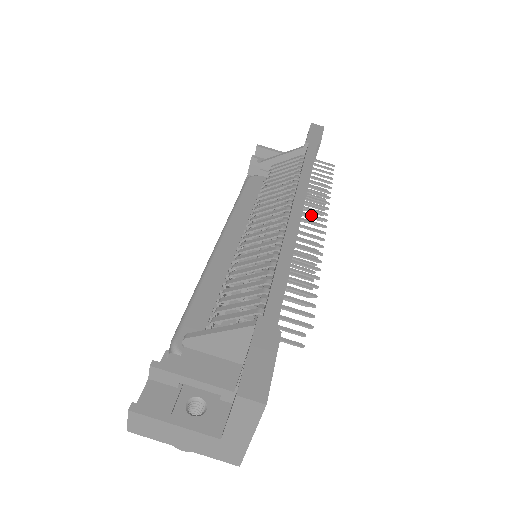
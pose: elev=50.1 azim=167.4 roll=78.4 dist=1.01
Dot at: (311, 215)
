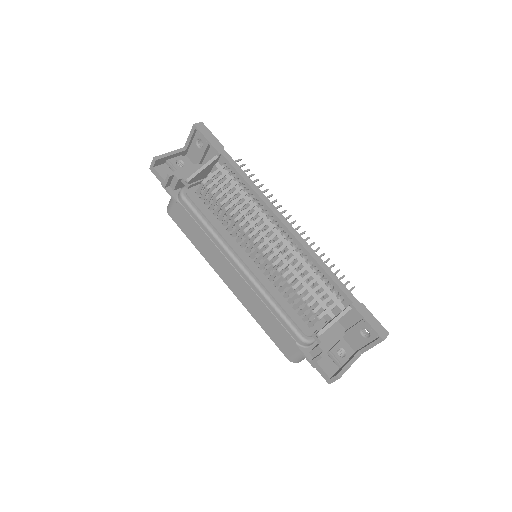
Dot at: occluded
